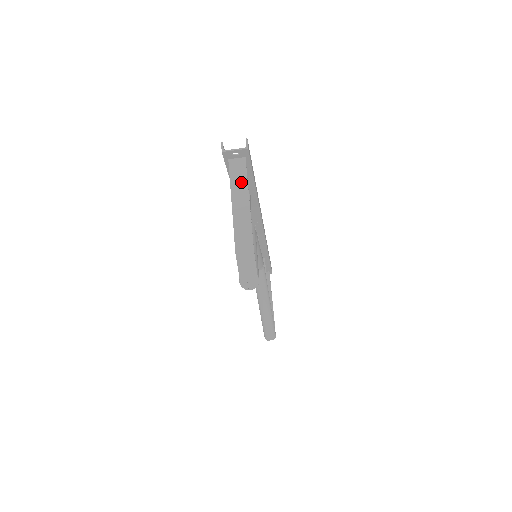
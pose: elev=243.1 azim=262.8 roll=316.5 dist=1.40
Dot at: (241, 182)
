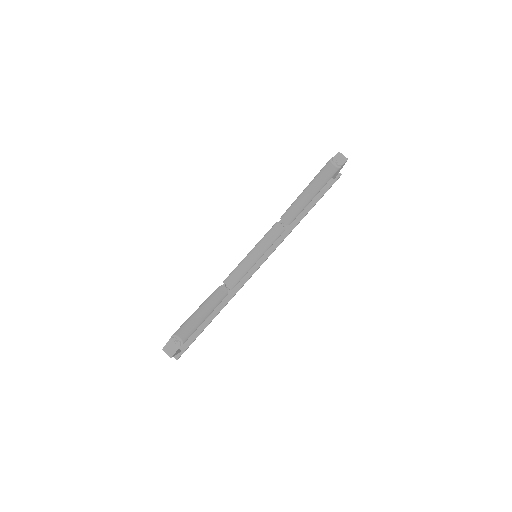
Dot at: occluded
